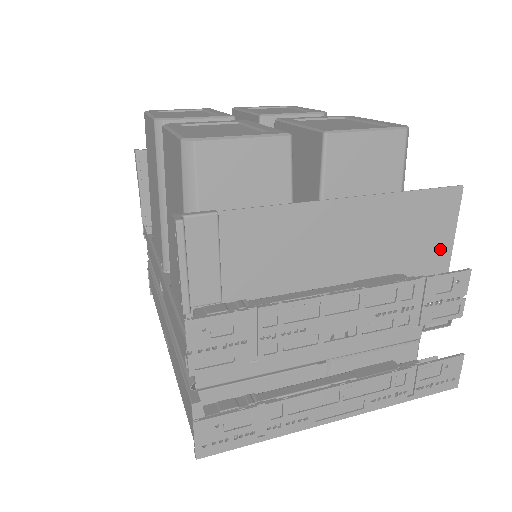
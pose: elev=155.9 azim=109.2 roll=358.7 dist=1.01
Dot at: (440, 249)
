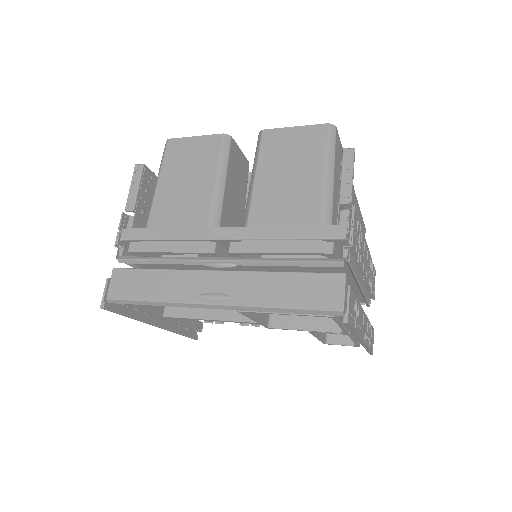
Dot at: occluded
